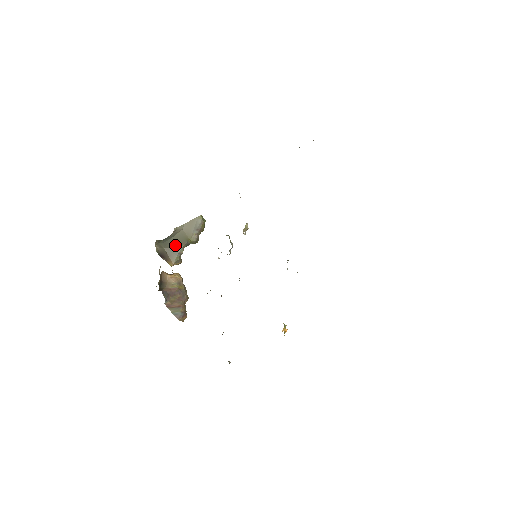
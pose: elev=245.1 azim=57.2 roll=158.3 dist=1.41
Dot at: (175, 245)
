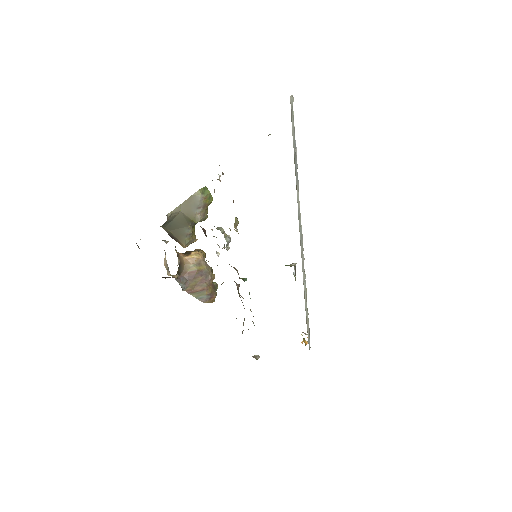
Dot at: (180, 226)
